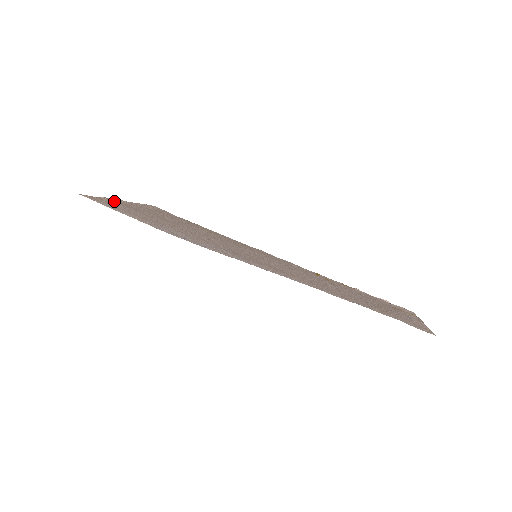
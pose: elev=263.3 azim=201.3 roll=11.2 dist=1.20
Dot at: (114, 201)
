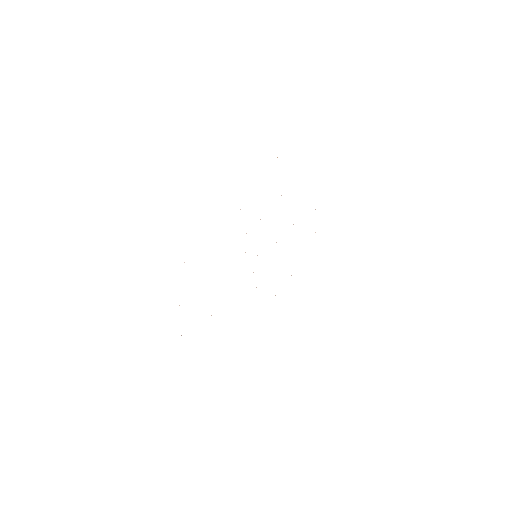
Dot at: occluded
